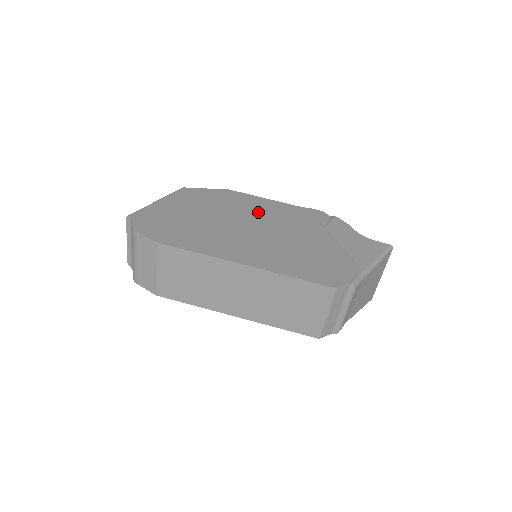
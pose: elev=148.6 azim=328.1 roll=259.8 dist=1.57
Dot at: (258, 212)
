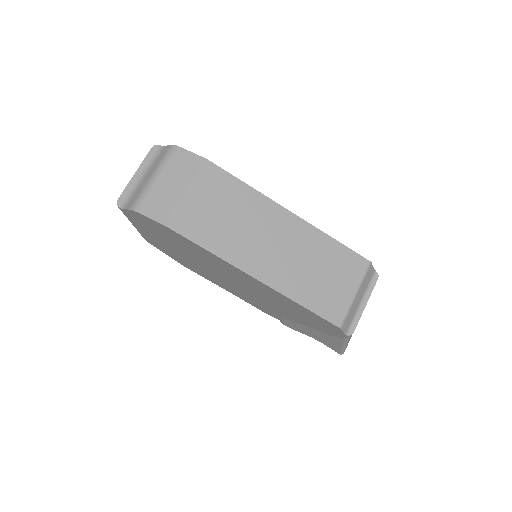
Dot at: occluded
